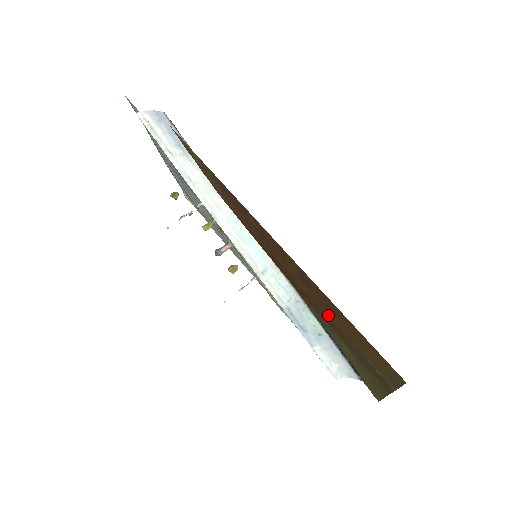
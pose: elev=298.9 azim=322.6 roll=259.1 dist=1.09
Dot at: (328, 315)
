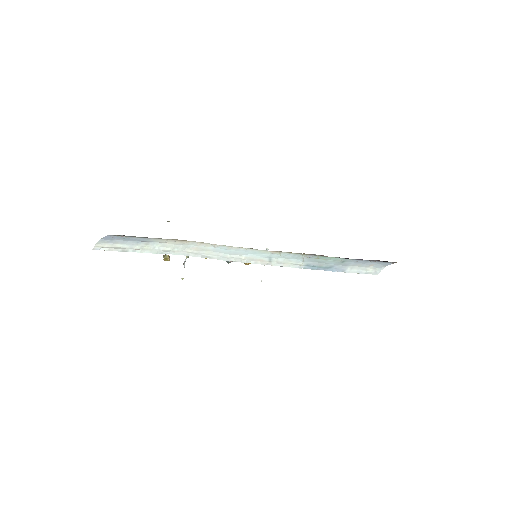
Dot at: occluded
